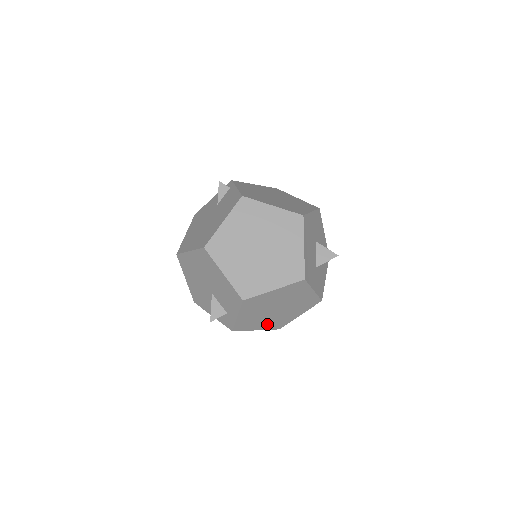
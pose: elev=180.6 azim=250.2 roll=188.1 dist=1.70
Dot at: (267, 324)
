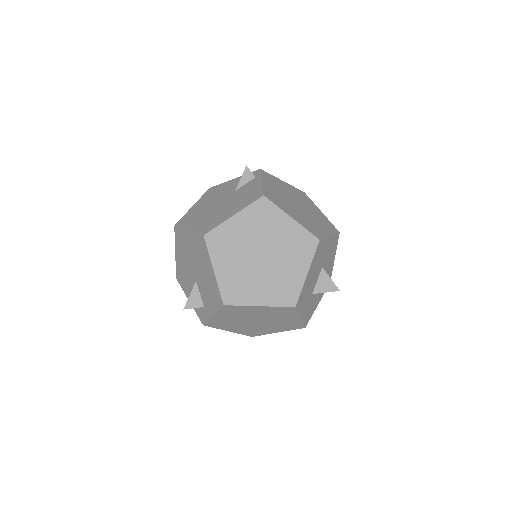
Dot at: (241, 329)
